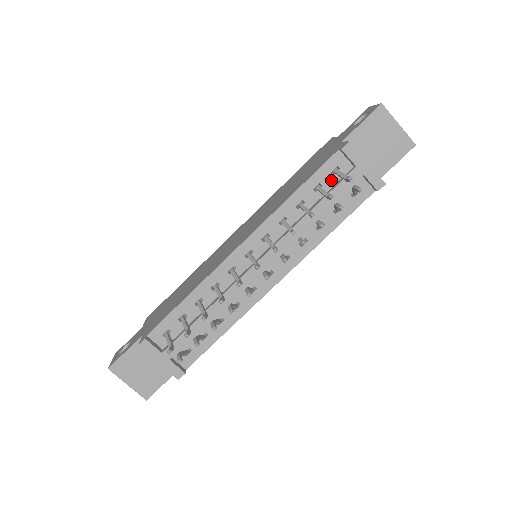
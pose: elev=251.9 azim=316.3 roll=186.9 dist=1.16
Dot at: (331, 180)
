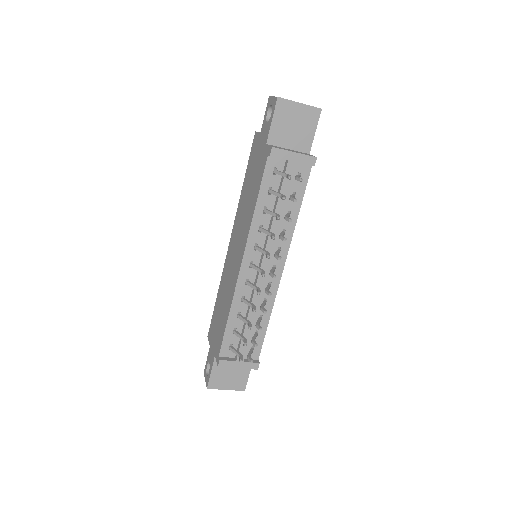
Dot at: (276, 179)
